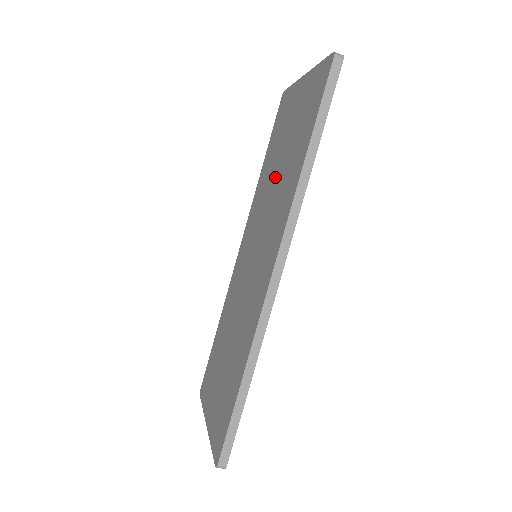
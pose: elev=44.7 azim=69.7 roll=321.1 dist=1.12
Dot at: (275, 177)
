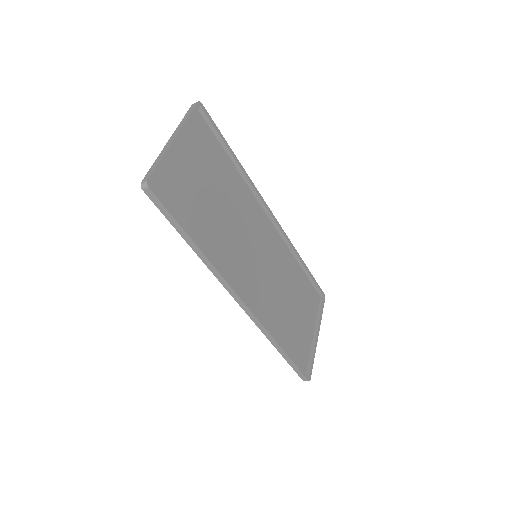
Dot at: (221, 210)
